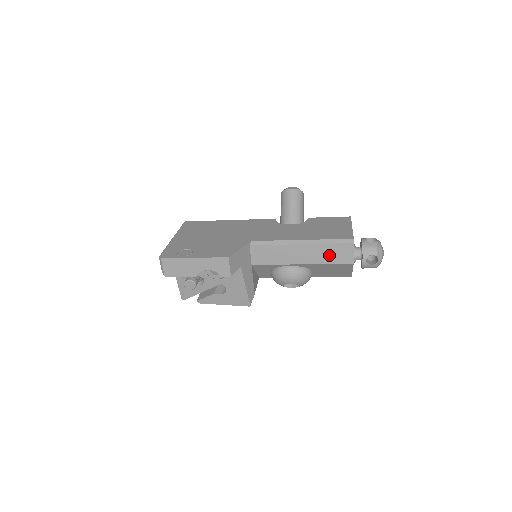
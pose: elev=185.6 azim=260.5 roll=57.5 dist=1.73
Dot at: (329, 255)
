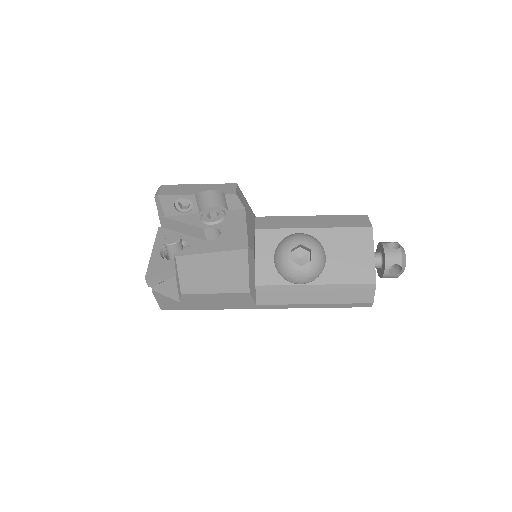
Dot at: (343, 222)
